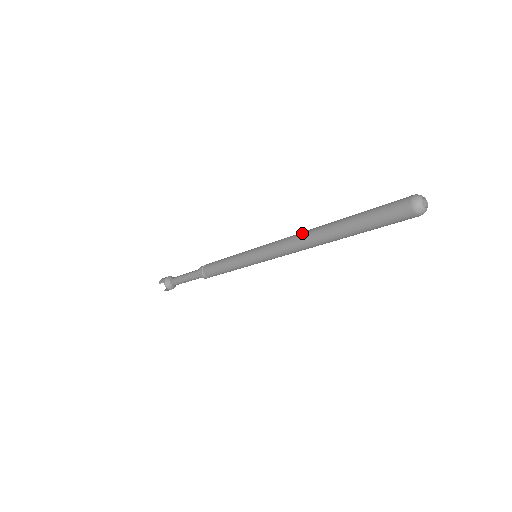
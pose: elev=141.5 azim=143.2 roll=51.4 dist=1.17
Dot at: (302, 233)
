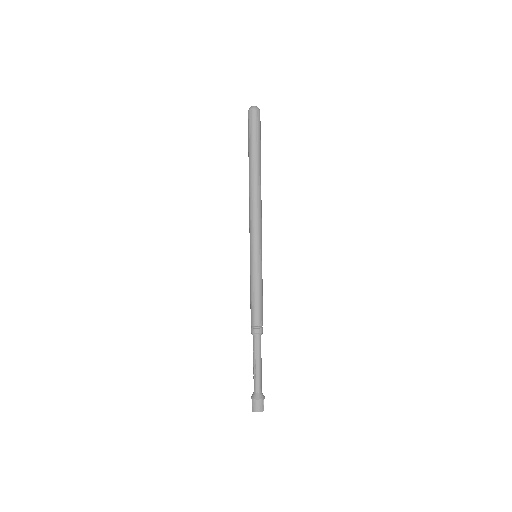
Dot at: occluded
